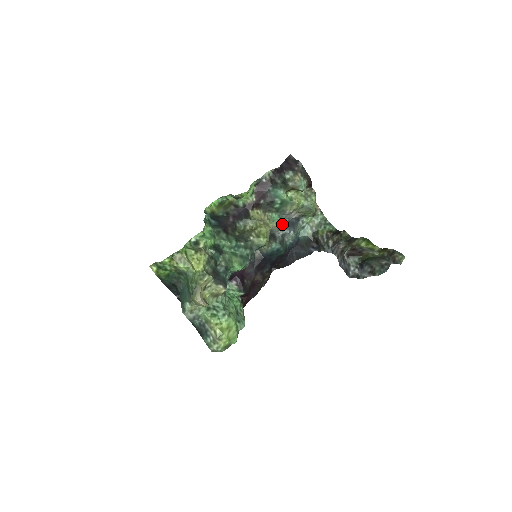
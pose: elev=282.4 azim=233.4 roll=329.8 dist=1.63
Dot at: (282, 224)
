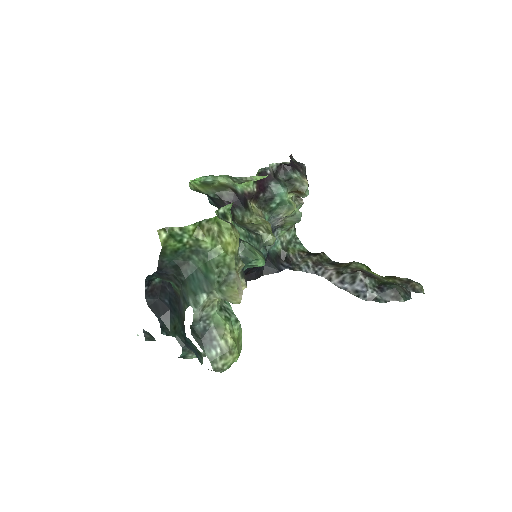
Dot at: occluded
